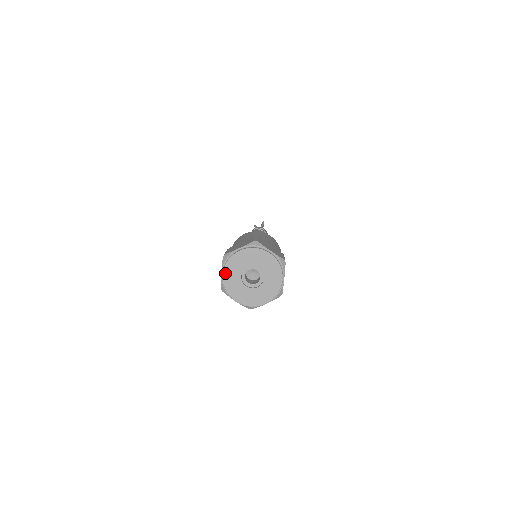
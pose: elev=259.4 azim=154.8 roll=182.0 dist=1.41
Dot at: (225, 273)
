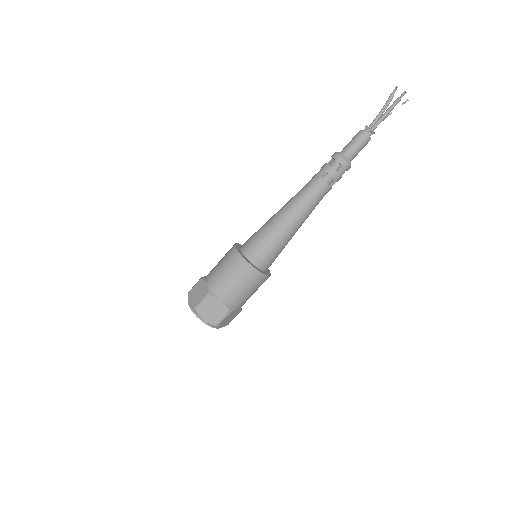
Dot at: occluded
